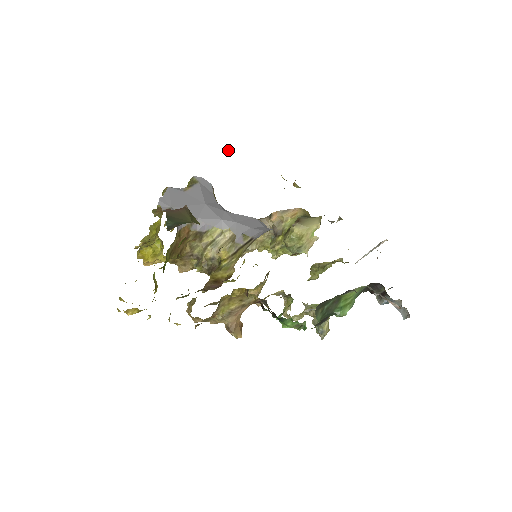
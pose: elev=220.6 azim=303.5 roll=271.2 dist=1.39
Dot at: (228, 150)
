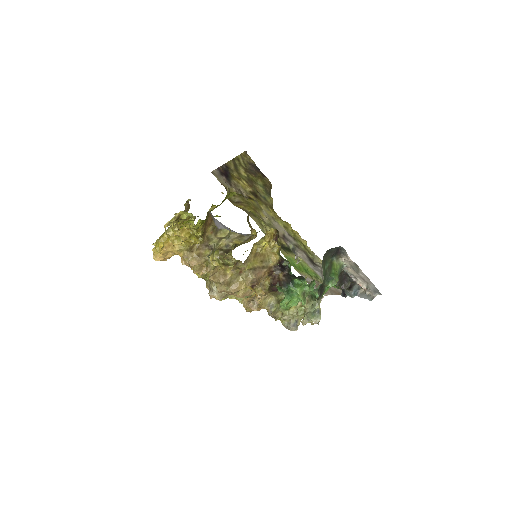
Dot at: occluded
